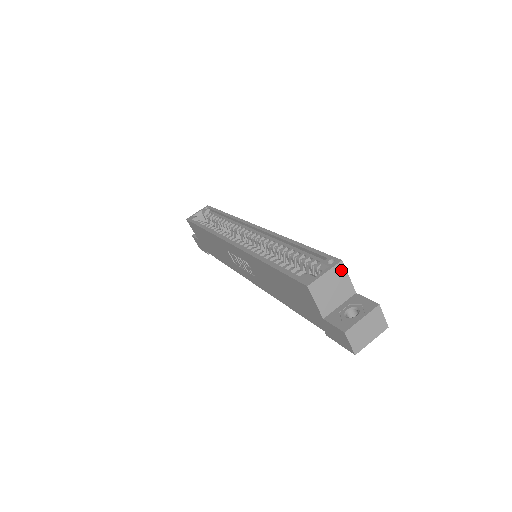
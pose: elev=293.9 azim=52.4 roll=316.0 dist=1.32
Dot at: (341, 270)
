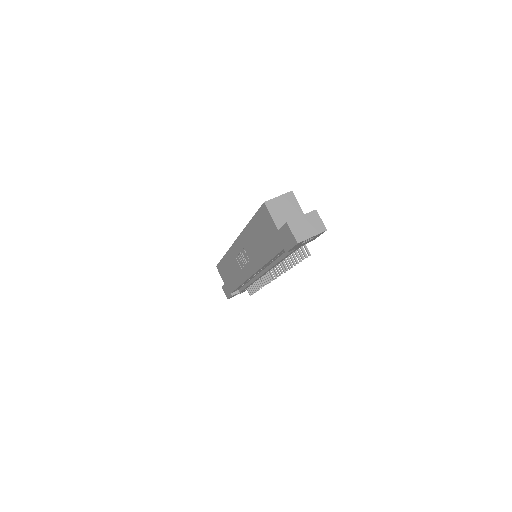
Dot at: (292, 198)
